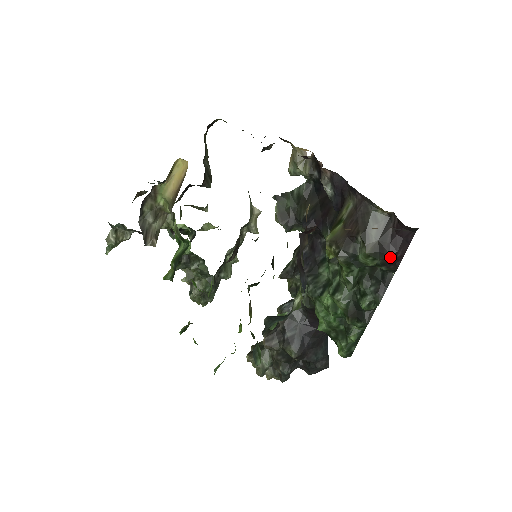
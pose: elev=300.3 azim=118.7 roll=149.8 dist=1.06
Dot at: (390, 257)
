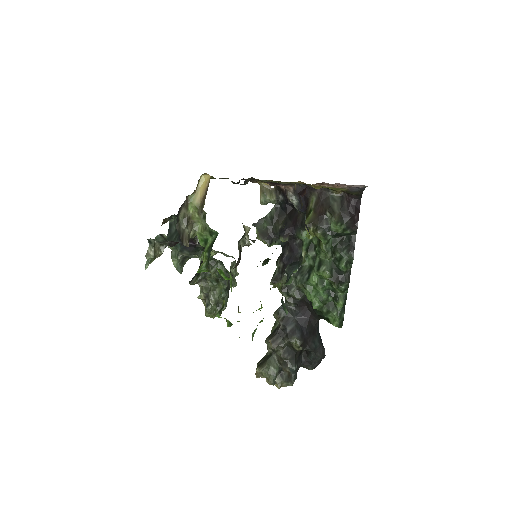
Dot at: (351, 220)
